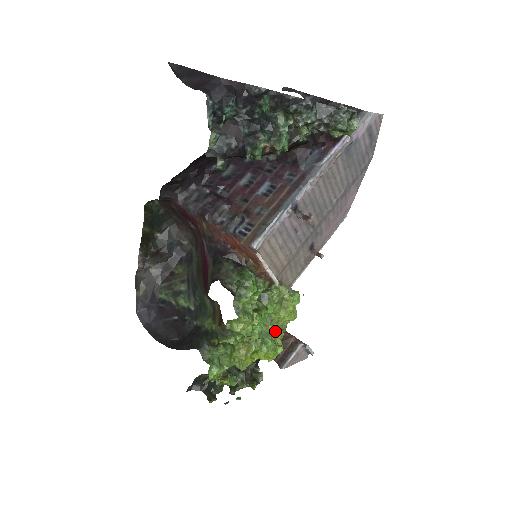
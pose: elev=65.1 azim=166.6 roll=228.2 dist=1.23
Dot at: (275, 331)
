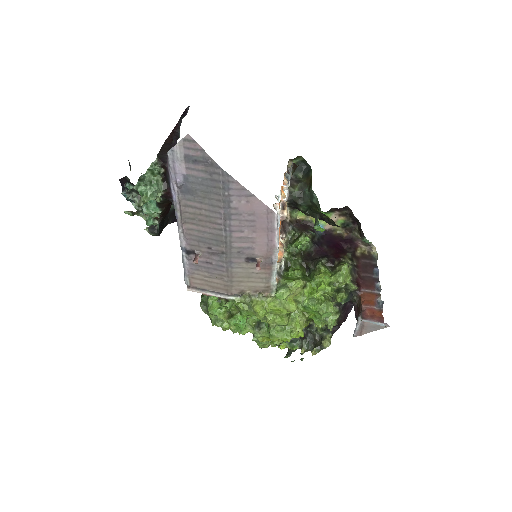
Dot at: (275, 322)
